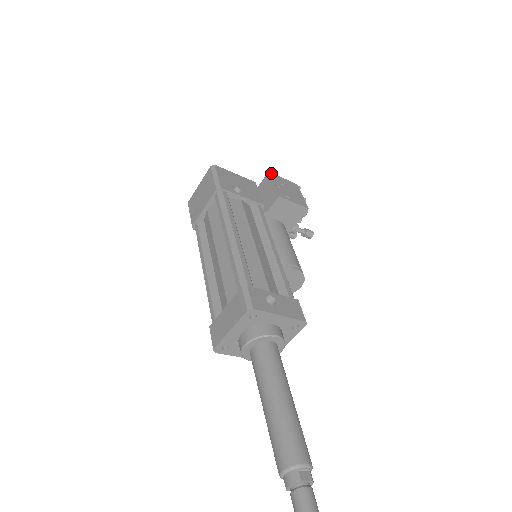
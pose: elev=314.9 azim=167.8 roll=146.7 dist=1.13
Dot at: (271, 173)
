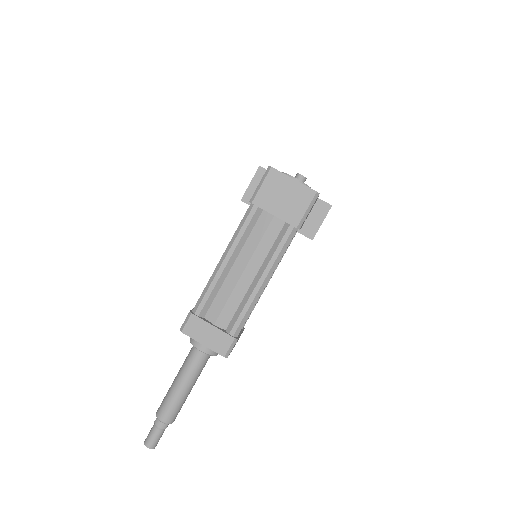
Dot at: occluded
